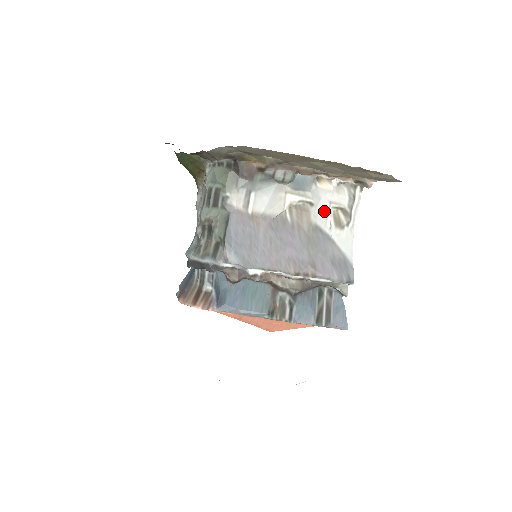
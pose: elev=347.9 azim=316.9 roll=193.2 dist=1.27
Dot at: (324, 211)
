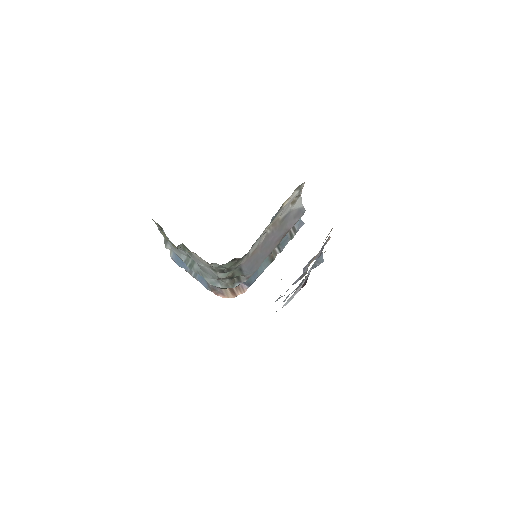
Dot at: (286, 209)
